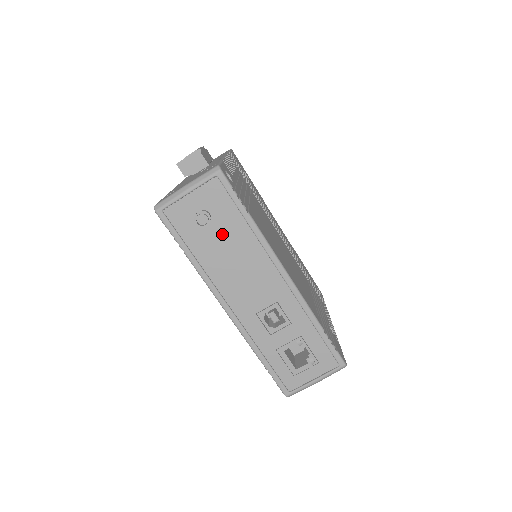
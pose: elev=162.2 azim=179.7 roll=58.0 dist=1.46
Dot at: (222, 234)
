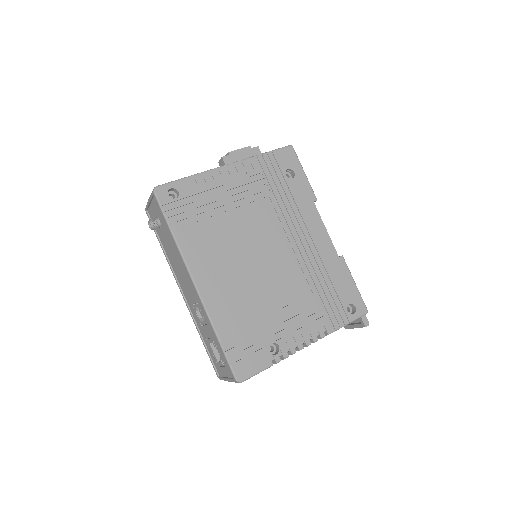
Dot at: (167, 238)
